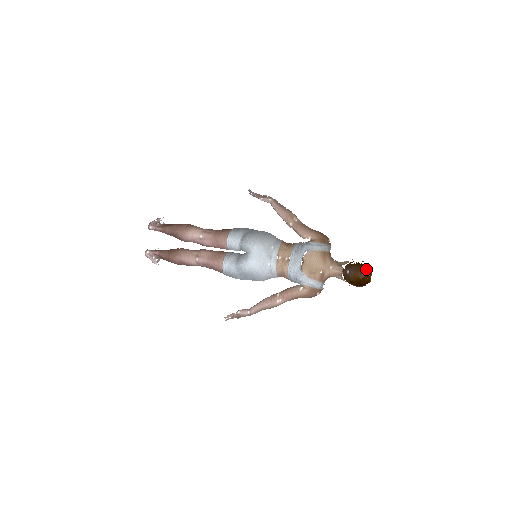
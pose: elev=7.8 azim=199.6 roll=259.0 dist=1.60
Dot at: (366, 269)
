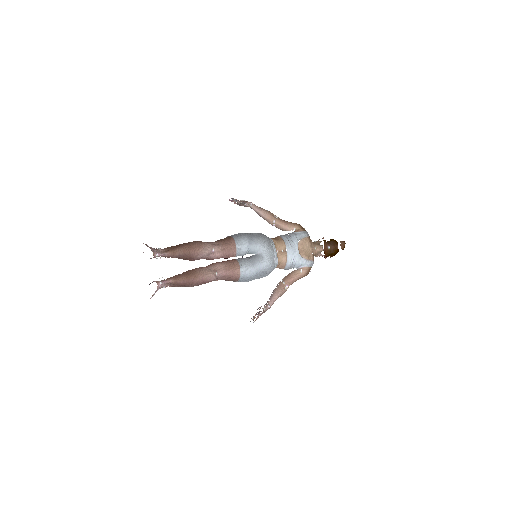
Dot at: (344, 241)
